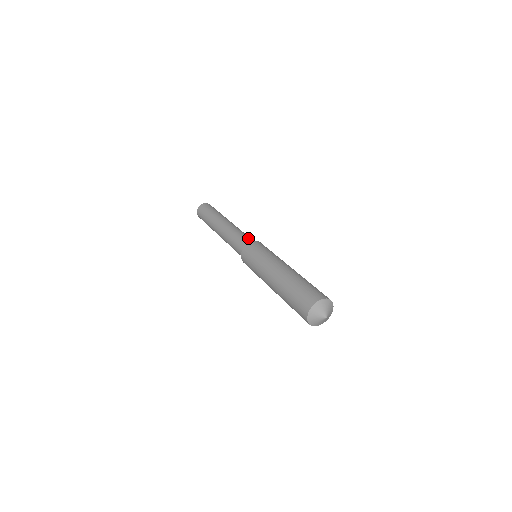
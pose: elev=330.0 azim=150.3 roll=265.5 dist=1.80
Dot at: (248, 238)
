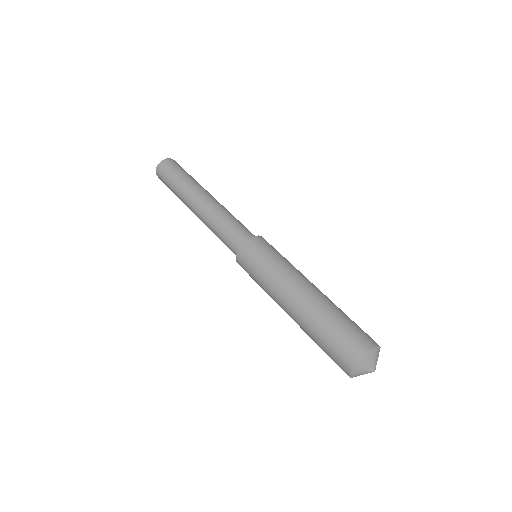
Dot at: occluded
